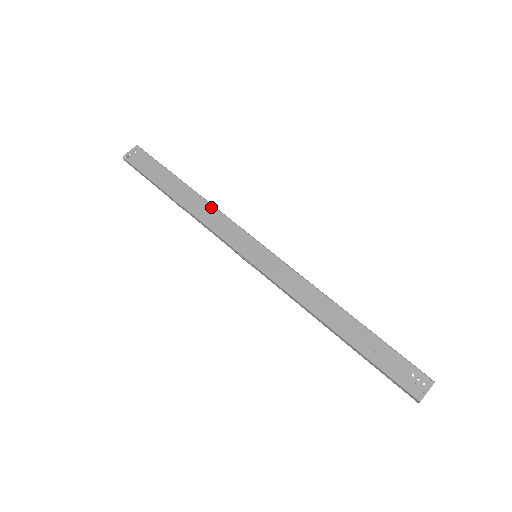
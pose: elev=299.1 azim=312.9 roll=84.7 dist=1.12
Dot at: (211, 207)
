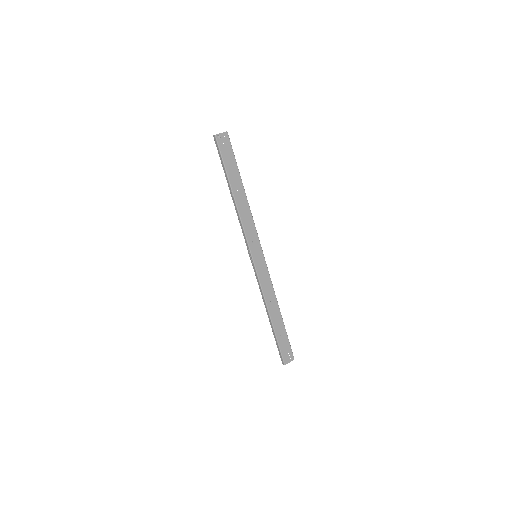
Dot at: (249, 211)
